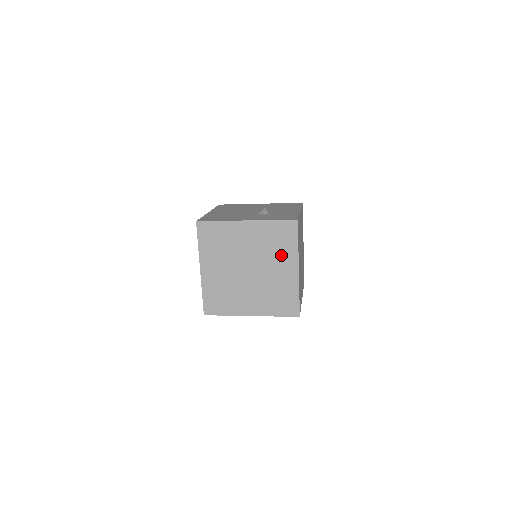
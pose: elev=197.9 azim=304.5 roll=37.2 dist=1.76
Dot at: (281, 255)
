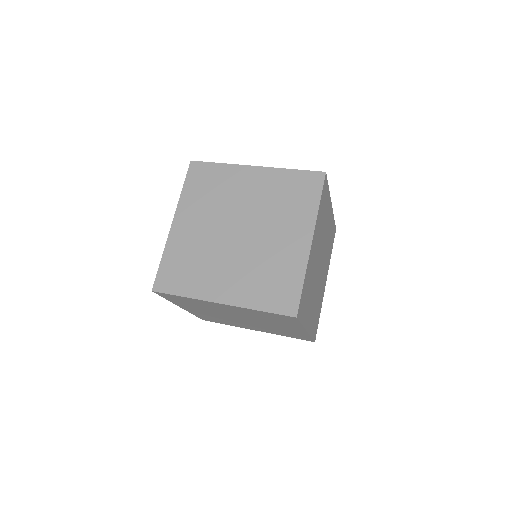
Dot at: (291, 217)
